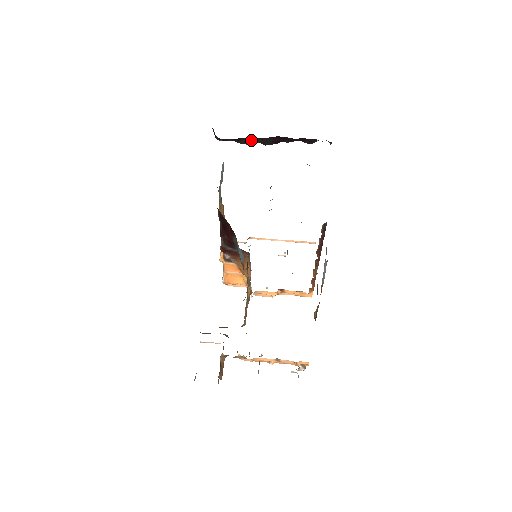
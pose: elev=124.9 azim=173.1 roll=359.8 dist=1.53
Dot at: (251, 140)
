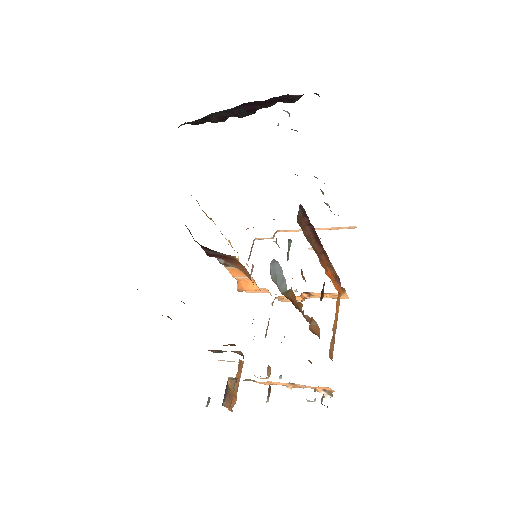
Dot at: (221, 116)
